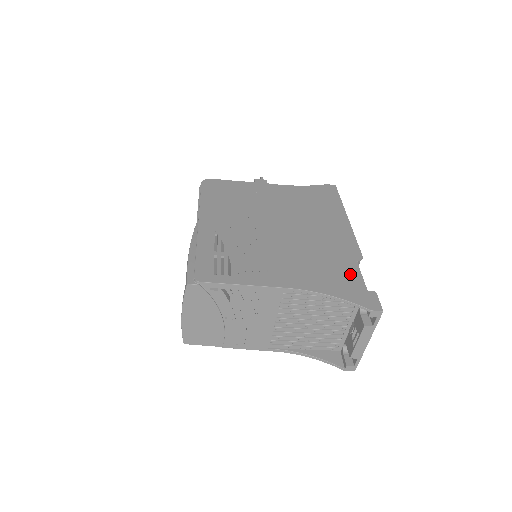
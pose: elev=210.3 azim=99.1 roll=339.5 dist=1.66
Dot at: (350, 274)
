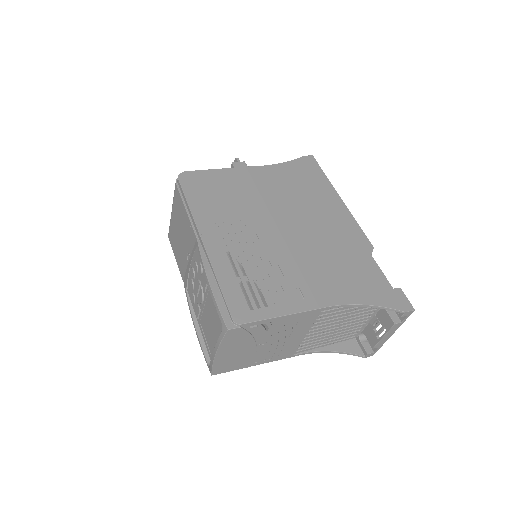
Dot at: (372, 272)
